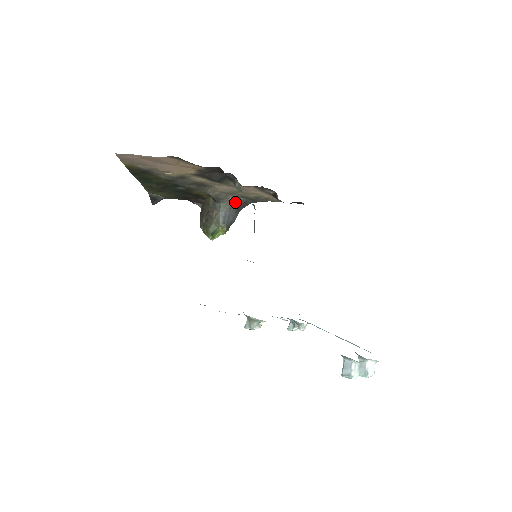
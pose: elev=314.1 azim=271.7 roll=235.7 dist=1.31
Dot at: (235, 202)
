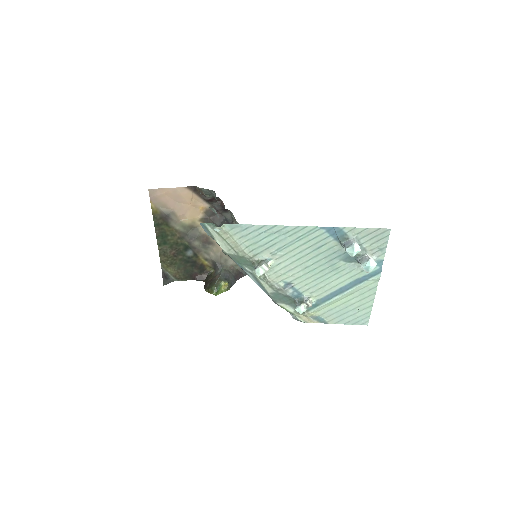
Dot at: (233, 269)
